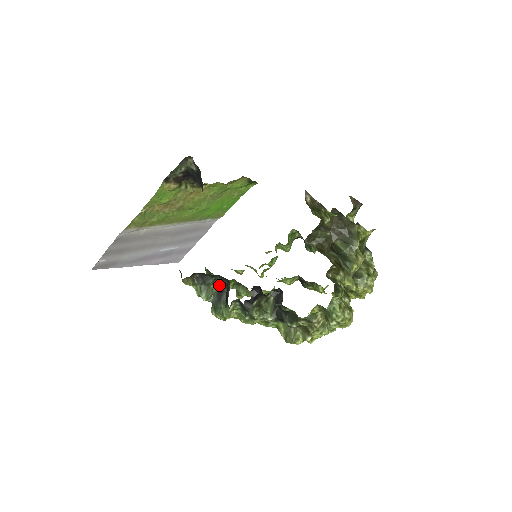
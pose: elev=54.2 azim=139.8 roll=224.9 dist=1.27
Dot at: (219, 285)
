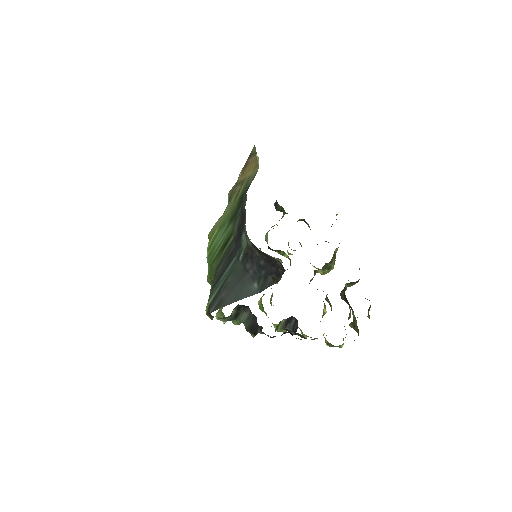
Dot at: (237, 308)
